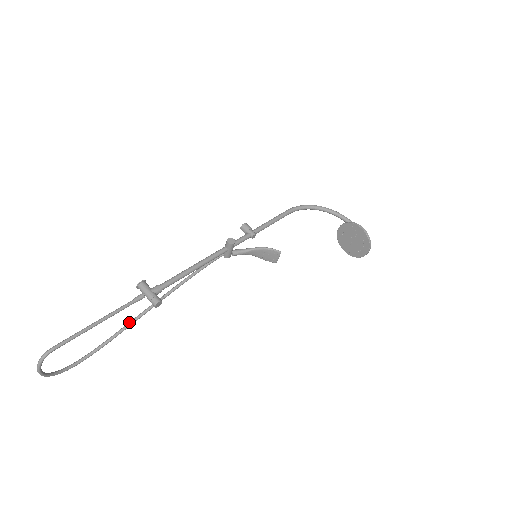
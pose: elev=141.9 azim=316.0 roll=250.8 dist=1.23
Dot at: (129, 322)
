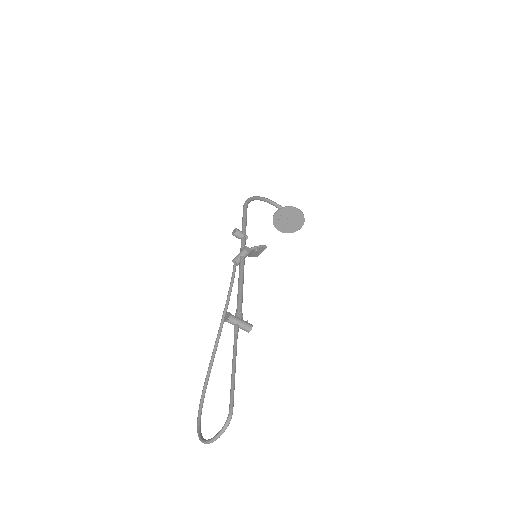
Dot at: (212, 357)
